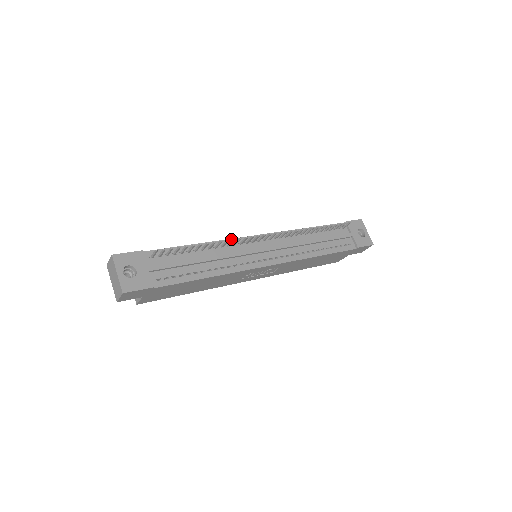
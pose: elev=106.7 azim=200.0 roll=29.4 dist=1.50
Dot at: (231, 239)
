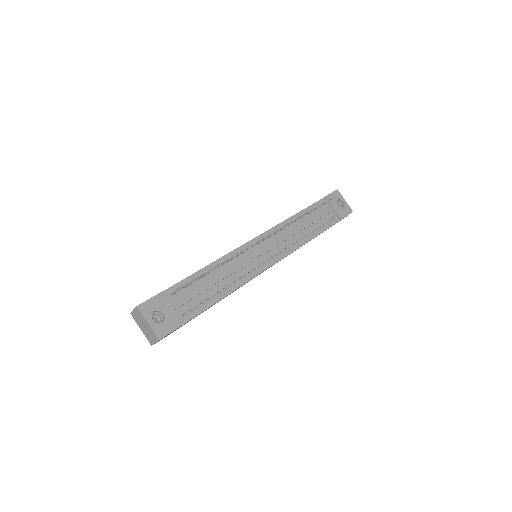
Dot at: (234, 250)
